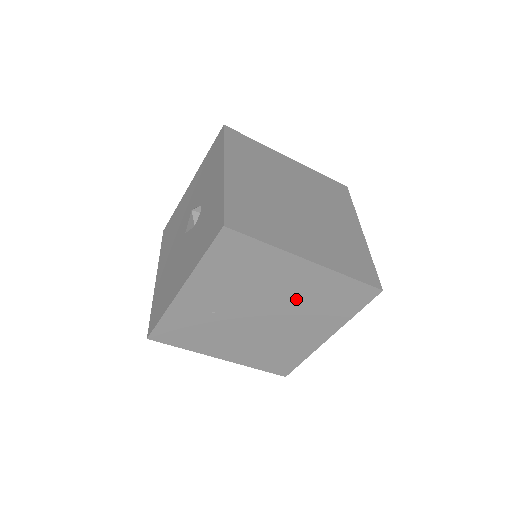
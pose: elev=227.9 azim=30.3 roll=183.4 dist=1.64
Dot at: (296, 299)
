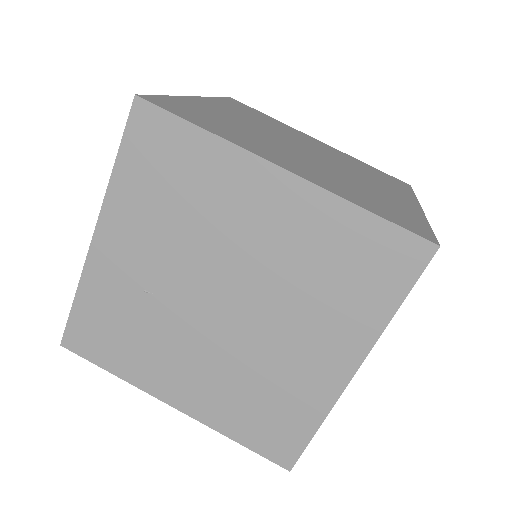
Dot at: (275, 265)
